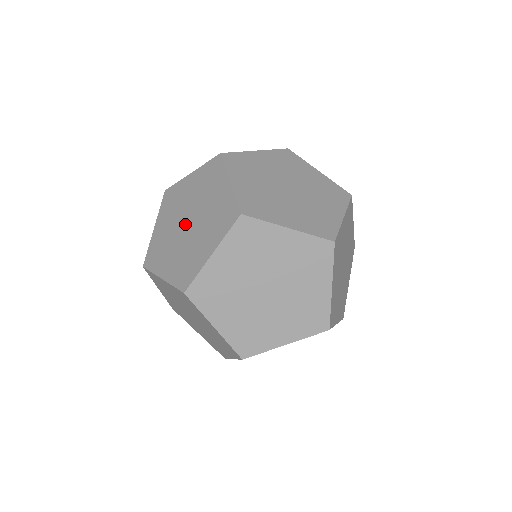
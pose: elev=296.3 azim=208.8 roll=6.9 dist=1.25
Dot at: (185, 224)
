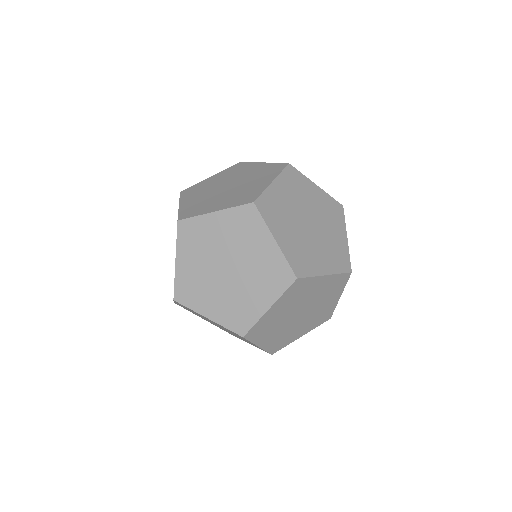
Dot at: (225, 186)
